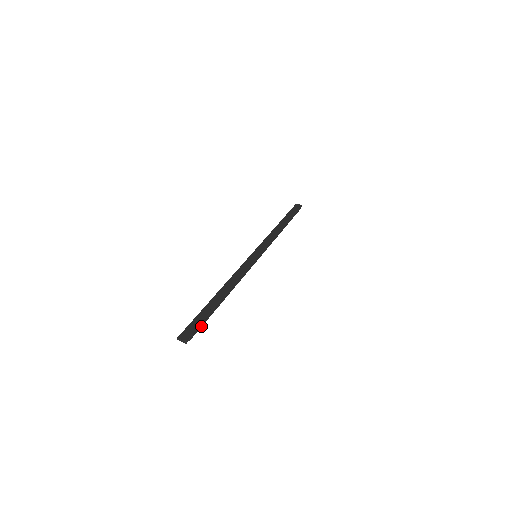
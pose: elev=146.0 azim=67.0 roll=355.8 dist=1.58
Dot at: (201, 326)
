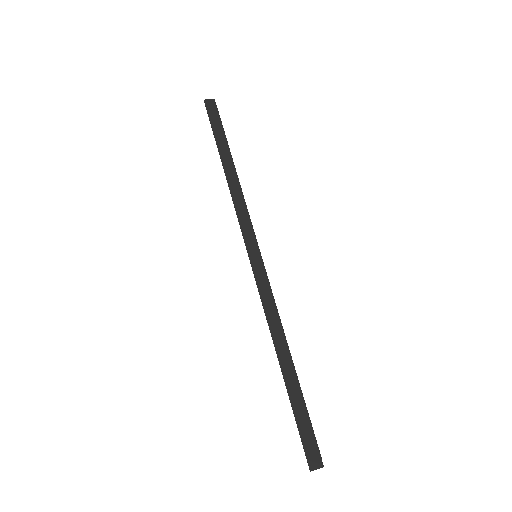
Dot at: (310, 429)
